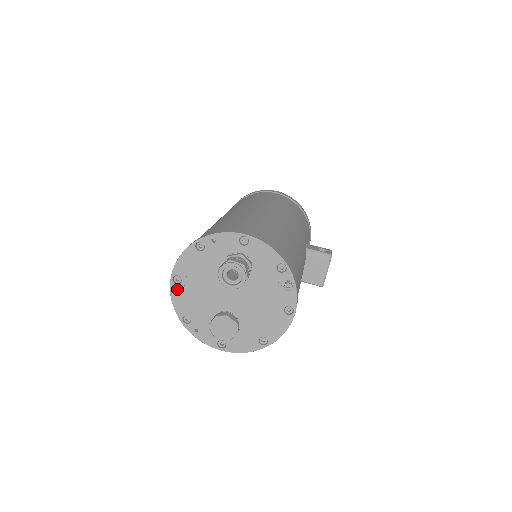
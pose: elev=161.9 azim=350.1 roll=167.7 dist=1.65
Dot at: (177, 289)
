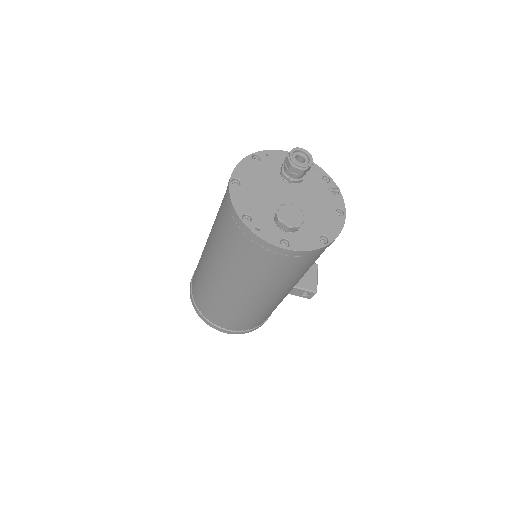
Dot at: (236, 189)
